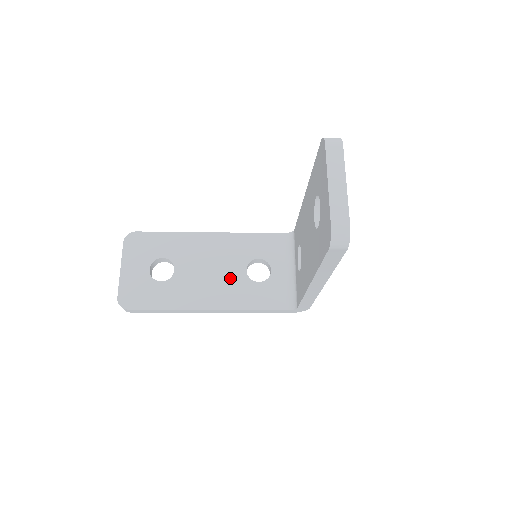
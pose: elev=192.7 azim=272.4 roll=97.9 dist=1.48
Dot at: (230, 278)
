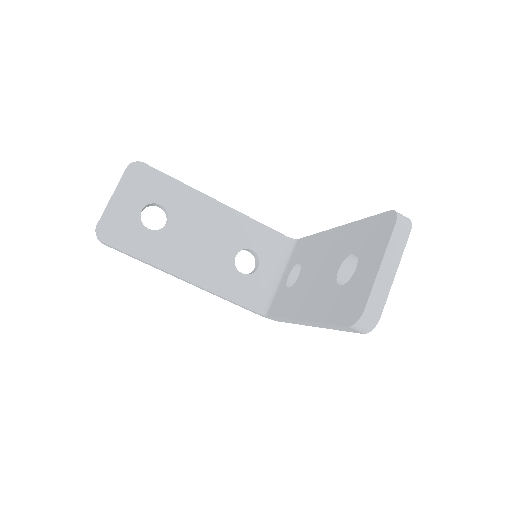
Dot at: (217, 257)
